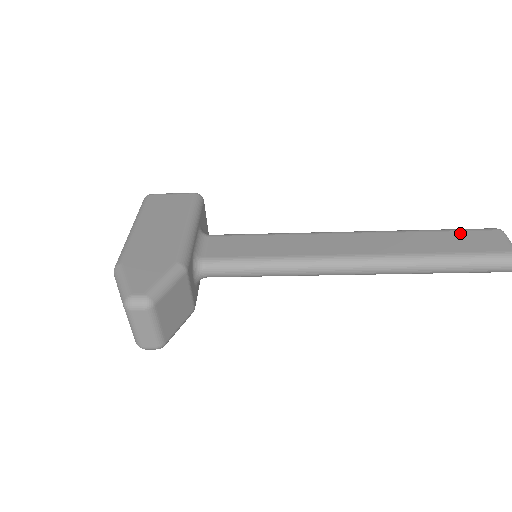
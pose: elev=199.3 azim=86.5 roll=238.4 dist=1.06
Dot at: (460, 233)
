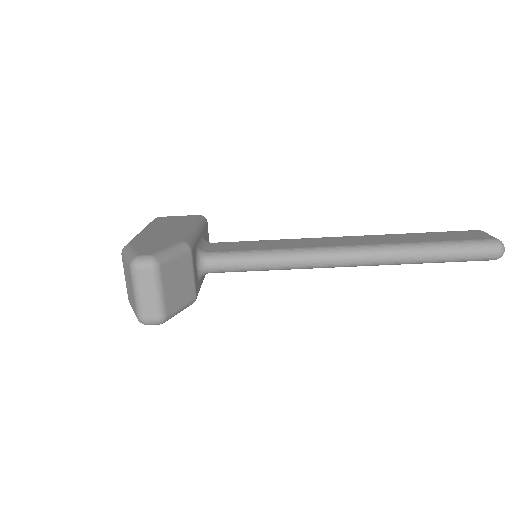
Dot at: (444, 233)
